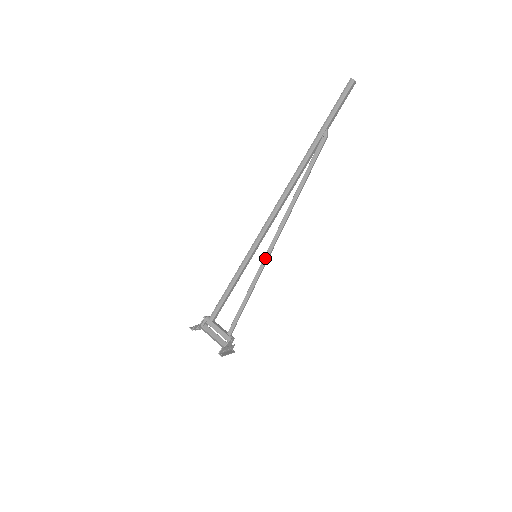
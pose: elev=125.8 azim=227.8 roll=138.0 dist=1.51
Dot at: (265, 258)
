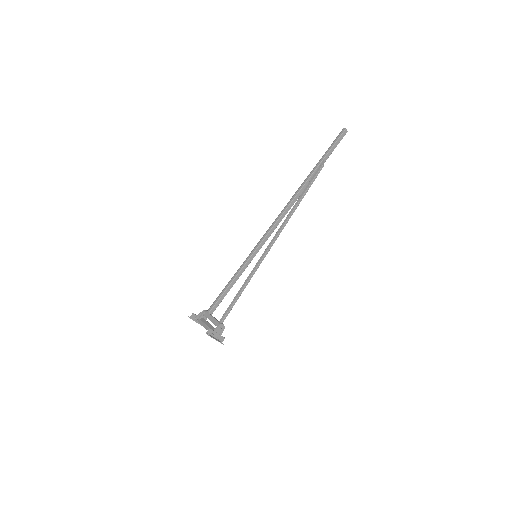
Dot at: (262, 255)
